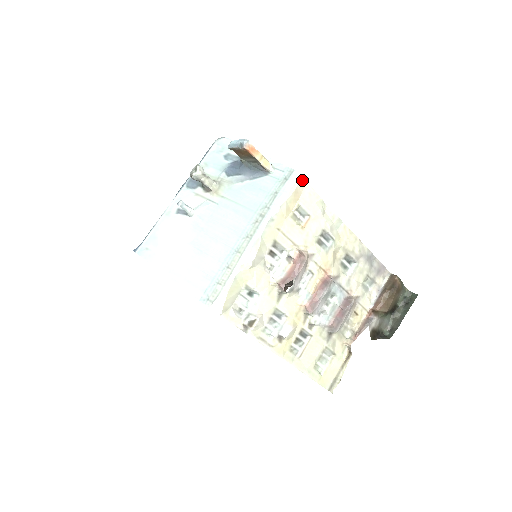
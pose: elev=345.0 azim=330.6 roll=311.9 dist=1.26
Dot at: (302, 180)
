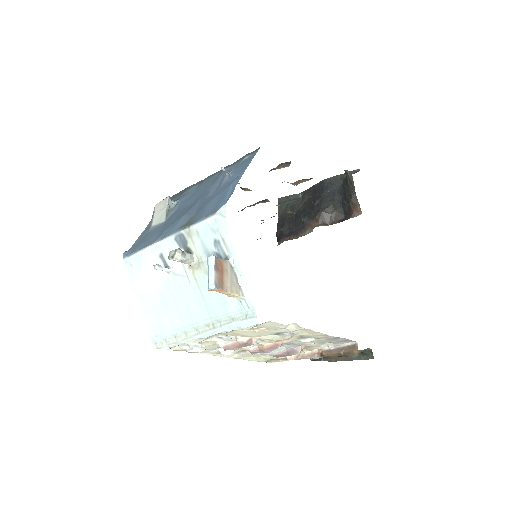
Dot at: (262, 323)
